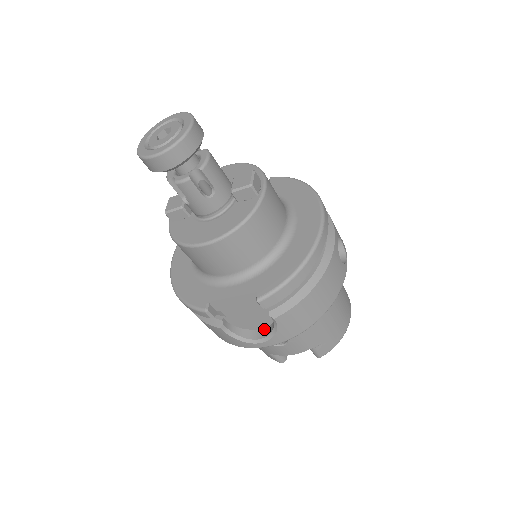
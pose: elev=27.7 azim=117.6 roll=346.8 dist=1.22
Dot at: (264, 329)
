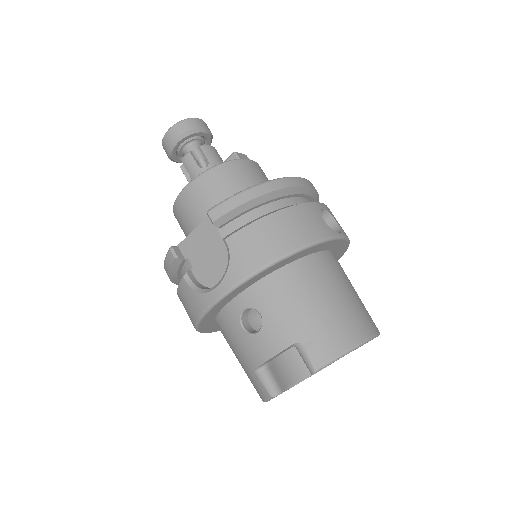
Dot at: occluded
